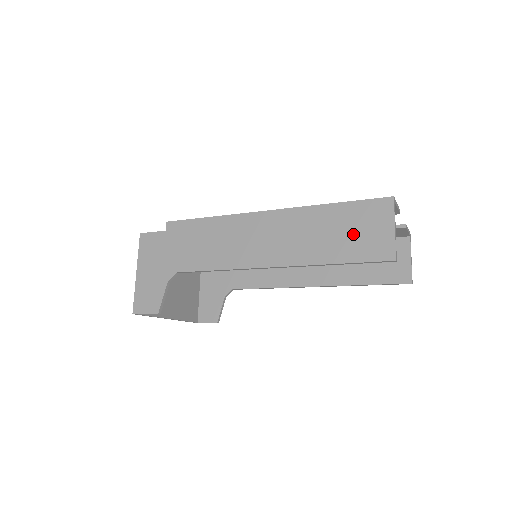
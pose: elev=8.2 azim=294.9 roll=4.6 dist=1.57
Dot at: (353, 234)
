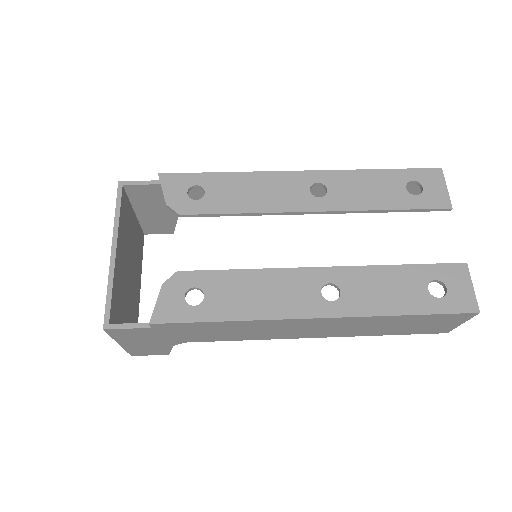
Dot at: (417, 327)
